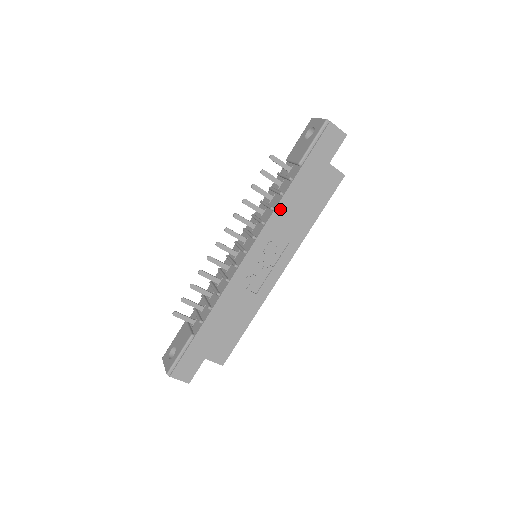
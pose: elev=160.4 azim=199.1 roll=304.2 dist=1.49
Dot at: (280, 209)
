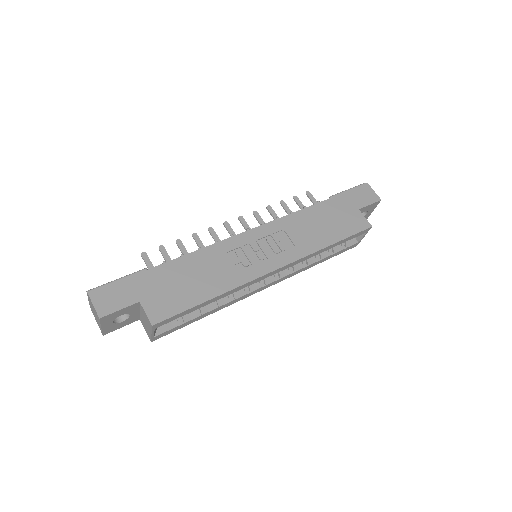
Dot at: (299, 215)
